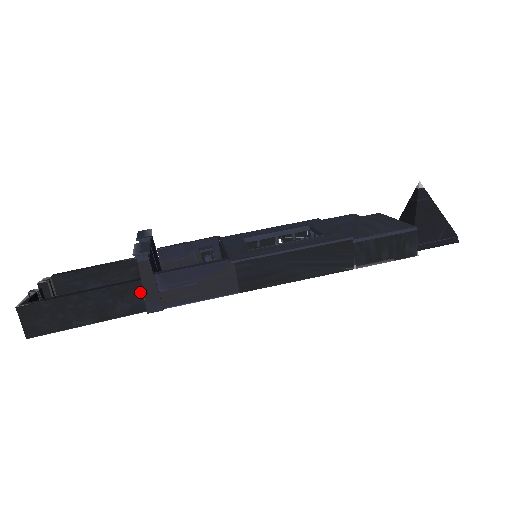
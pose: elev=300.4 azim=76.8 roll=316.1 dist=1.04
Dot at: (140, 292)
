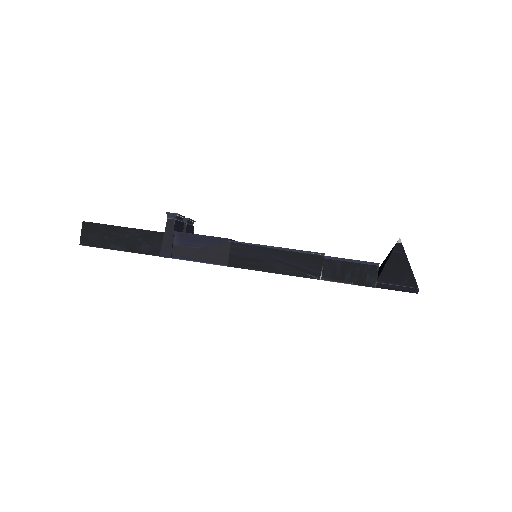
Dot at: (161, 241)
